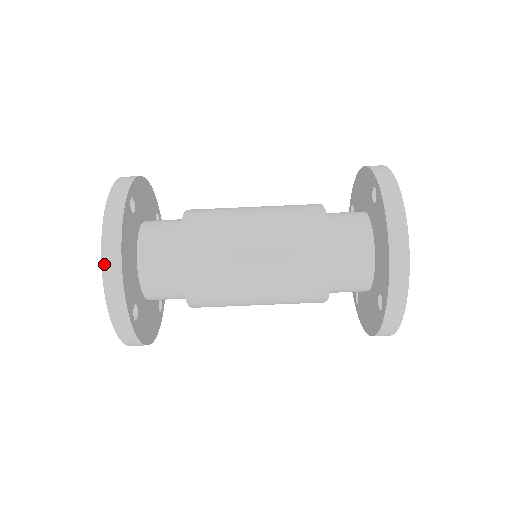
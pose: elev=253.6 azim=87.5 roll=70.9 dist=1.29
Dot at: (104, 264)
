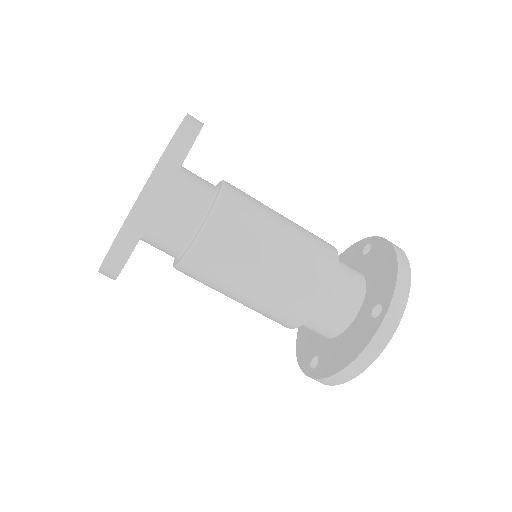
Dot at: (111, 251)
